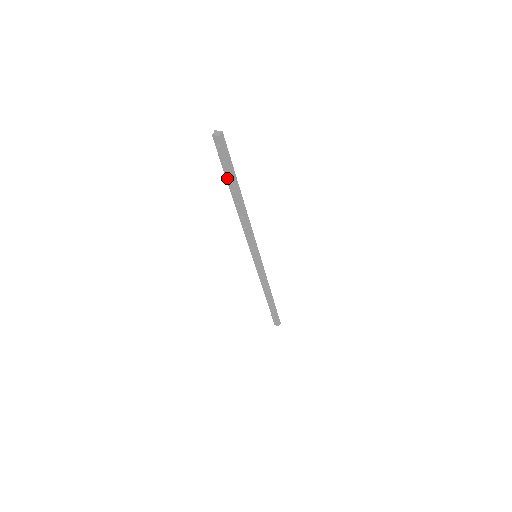
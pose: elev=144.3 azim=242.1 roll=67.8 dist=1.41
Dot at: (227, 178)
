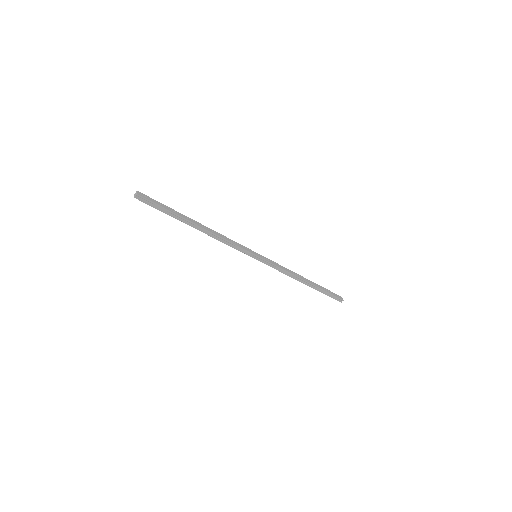
Dot at: (172, 214)
